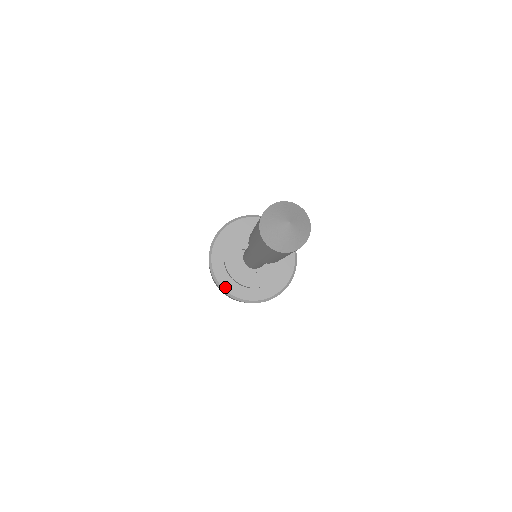
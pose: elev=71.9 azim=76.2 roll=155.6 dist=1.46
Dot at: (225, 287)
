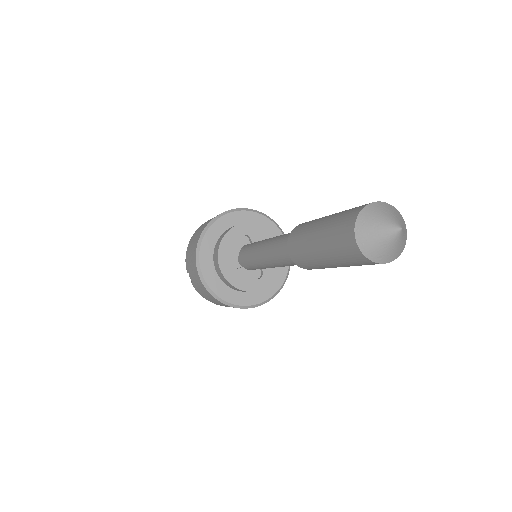
Dot at: (202, 248)
